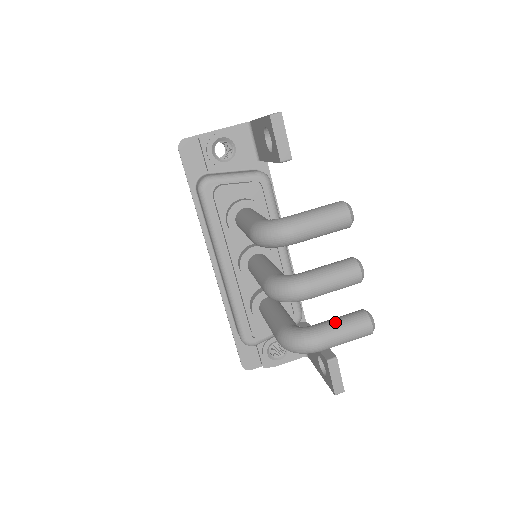
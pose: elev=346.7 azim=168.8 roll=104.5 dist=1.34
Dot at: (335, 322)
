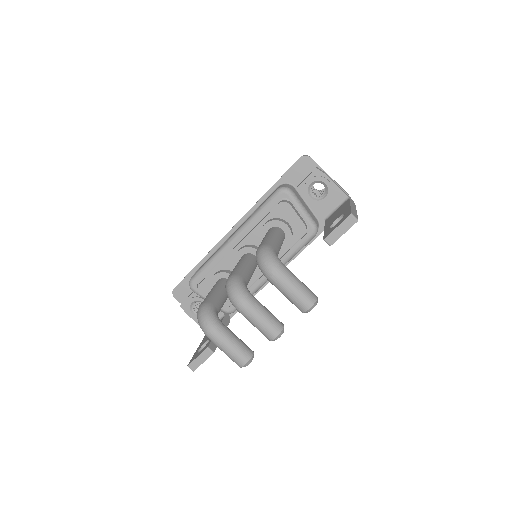
Dot at: (234, 338)
